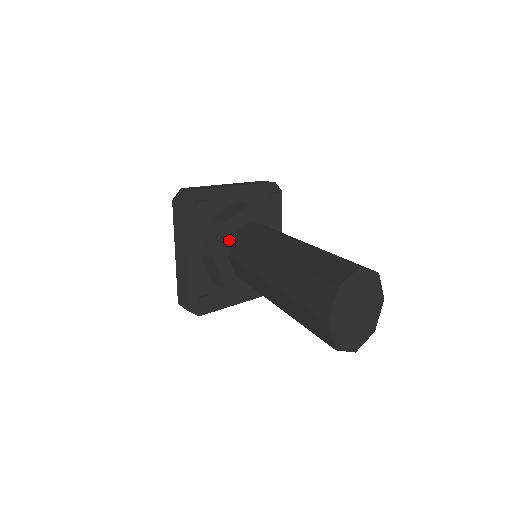
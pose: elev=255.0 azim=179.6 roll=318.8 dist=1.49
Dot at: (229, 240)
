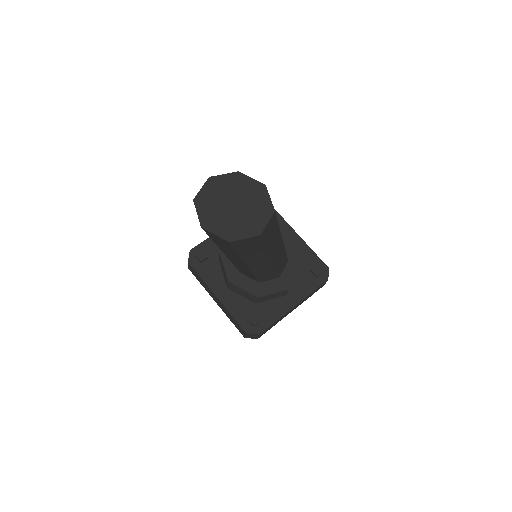
Dot at: occluded
